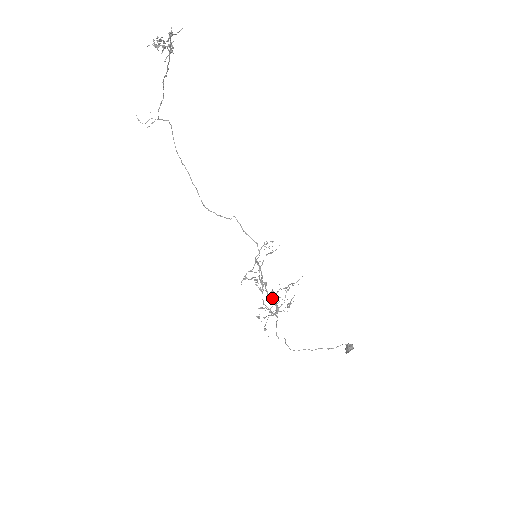
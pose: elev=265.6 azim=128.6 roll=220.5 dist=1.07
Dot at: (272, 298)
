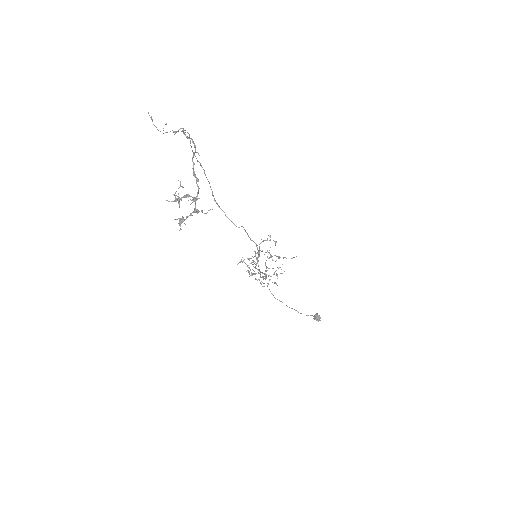
Dot at: (263, 273)
